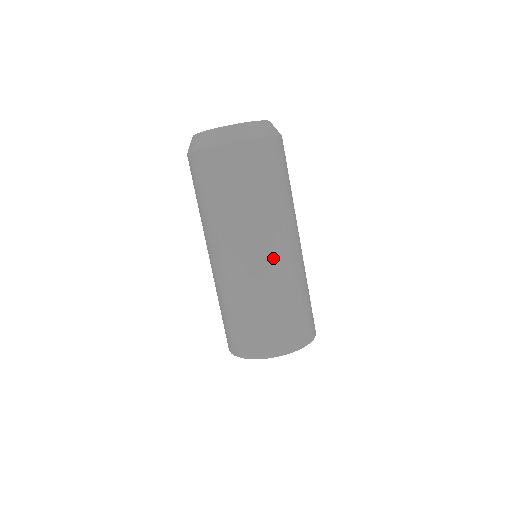
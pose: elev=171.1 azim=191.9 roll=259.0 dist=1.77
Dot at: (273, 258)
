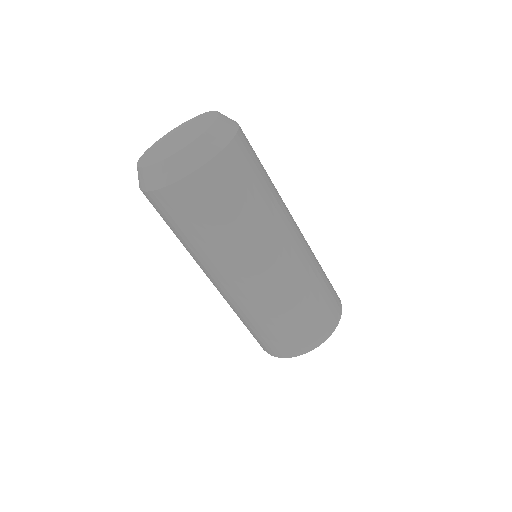
Dot at: (292, 255)
